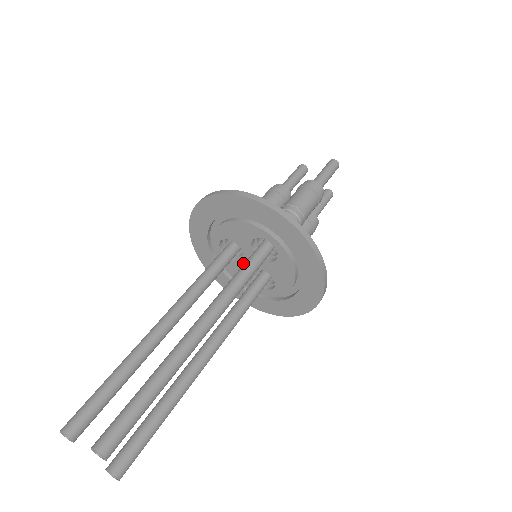
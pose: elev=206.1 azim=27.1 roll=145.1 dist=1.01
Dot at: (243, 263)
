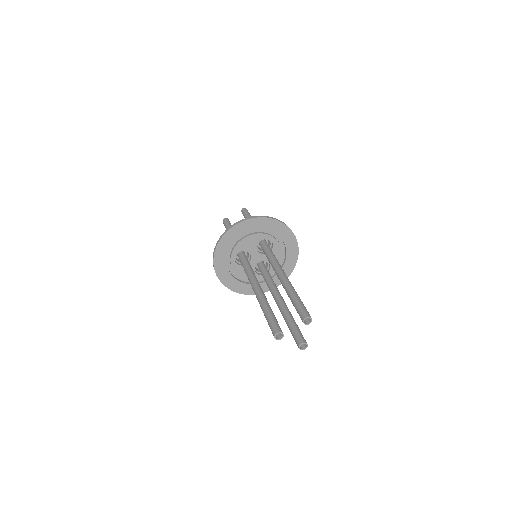
Dot at: (250, 263)
